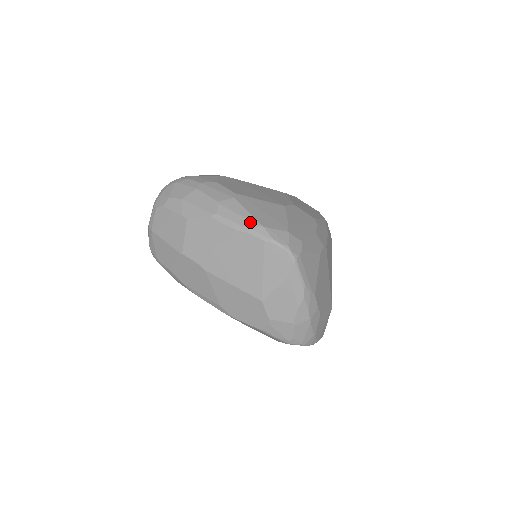
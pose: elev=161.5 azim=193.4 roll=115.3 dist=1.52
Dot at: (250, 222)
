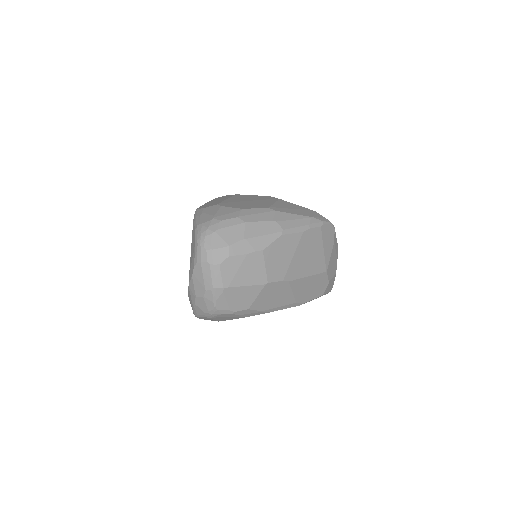
Dot at: (304, 220)
